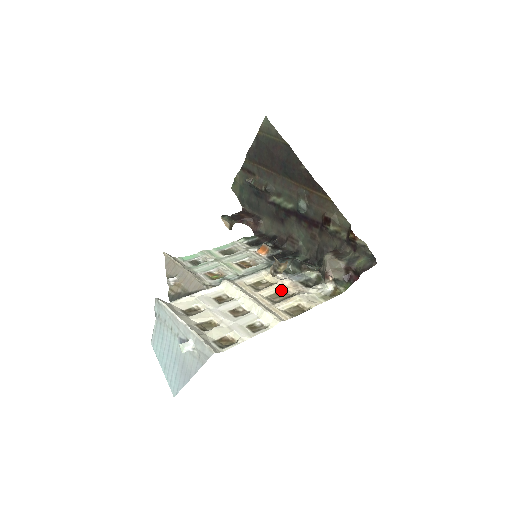
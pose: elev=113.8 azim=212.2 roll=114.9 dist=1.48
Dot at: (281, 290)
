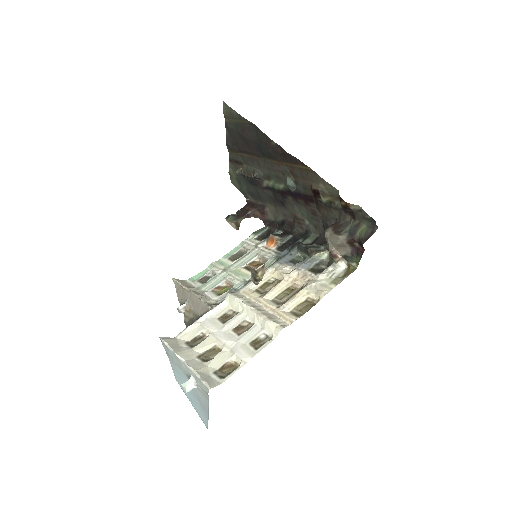
Dot at: (289, 286)
